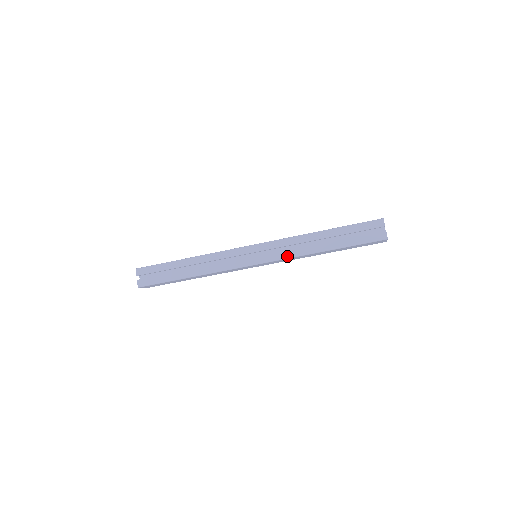
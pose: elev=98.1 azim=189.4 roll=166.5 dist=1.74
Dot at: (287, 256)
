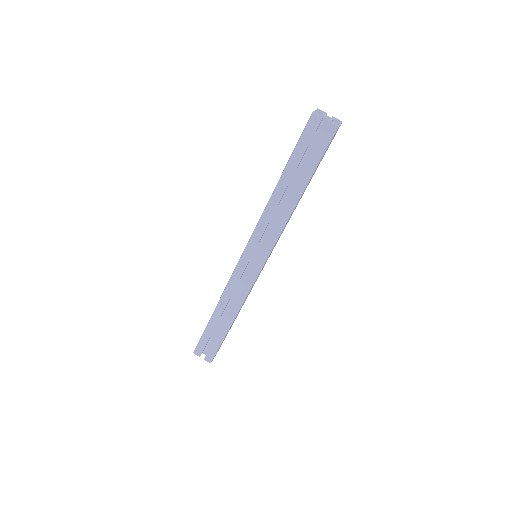
Dot at: (276, 235)
